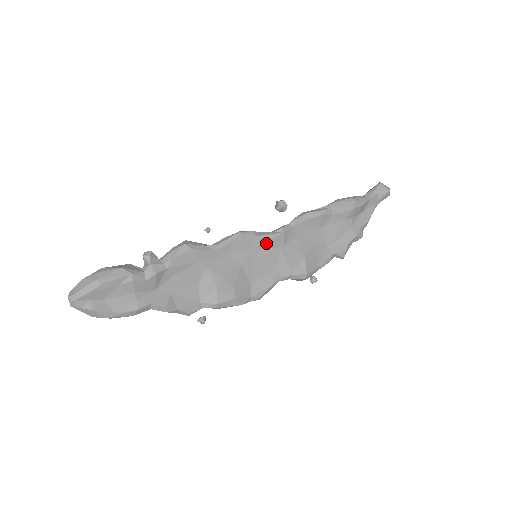
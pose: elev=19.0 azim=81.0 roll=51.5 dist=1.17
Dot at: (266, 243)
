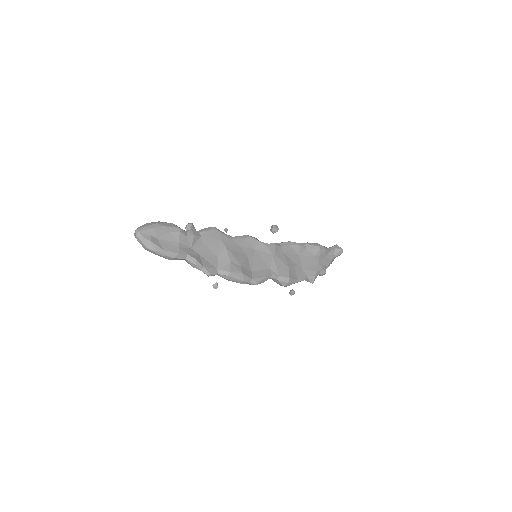
Dot at: (264, 248)
